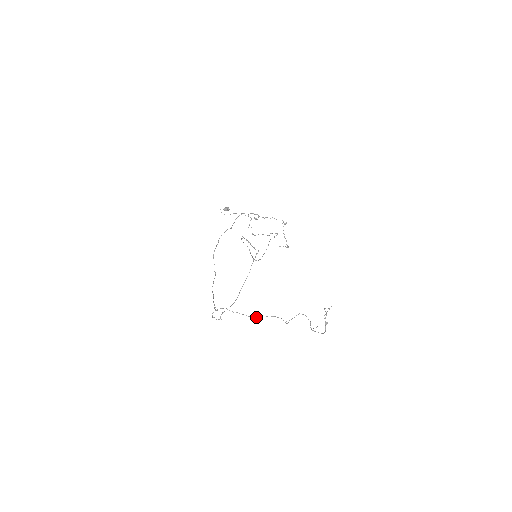
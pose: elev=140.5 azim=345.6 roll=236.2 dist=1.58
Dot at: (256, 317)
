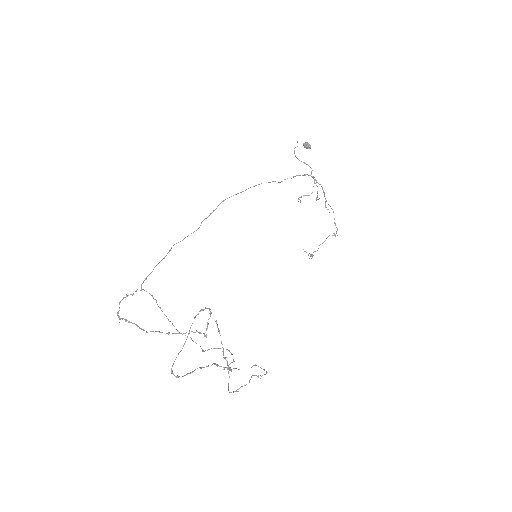
Dot at: occluded
